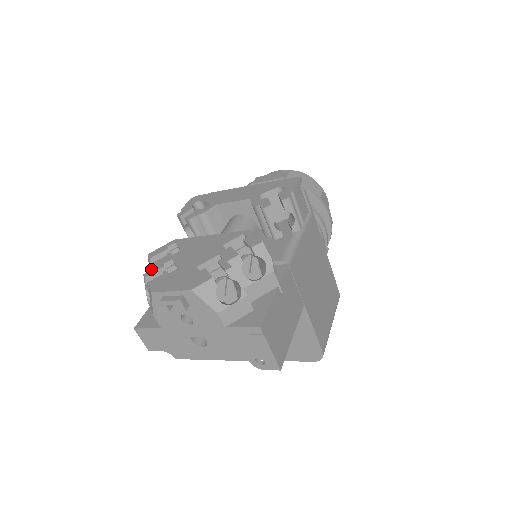
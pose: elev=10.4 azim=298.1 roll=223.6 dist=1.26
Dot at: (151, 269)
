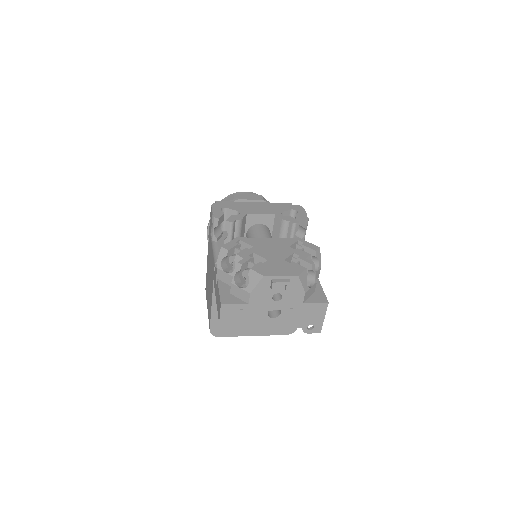
Dot at: (223, 258)
